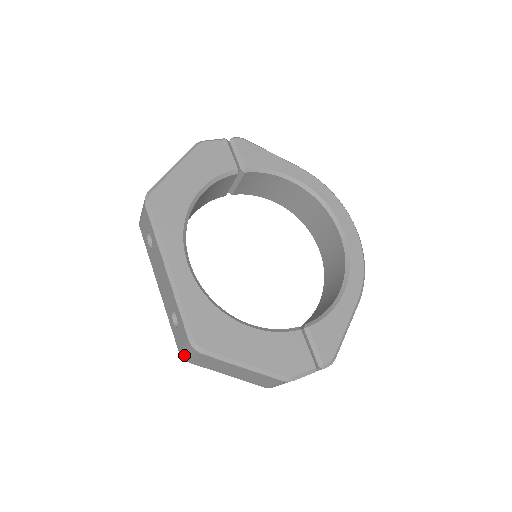
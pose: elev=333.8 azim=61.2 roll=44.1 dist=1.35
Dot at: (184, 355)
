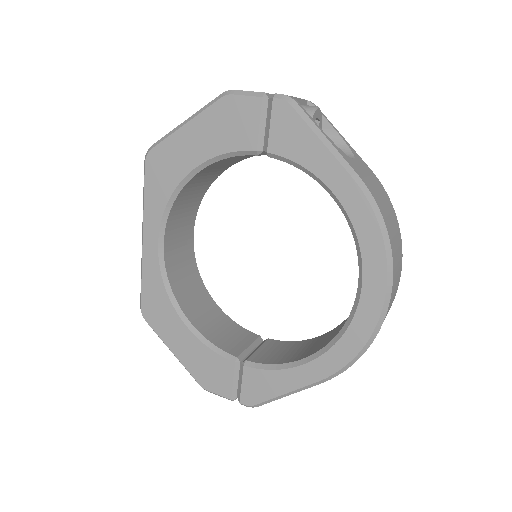
Dot at: occluded
